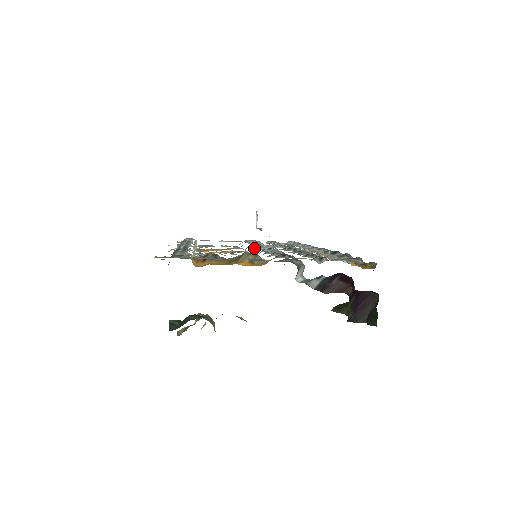
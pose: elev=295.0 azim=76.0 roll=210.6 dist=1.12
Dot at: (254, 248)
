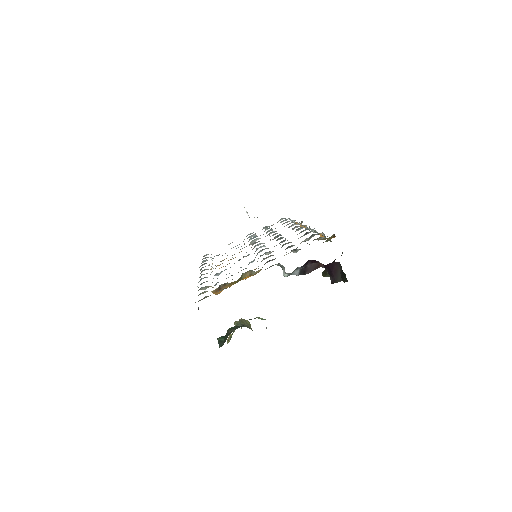
Dot at: occluded
